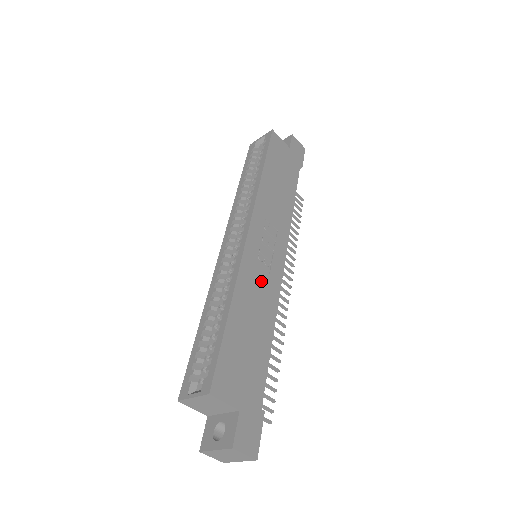
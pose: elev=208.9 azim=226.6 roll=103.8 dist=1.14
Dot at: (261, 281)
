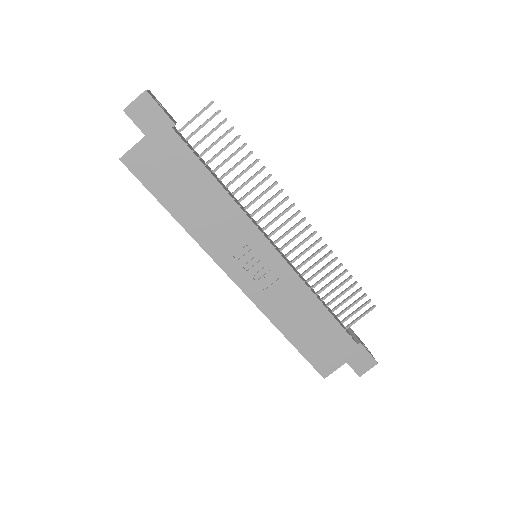
Dot at: (280, 293)
